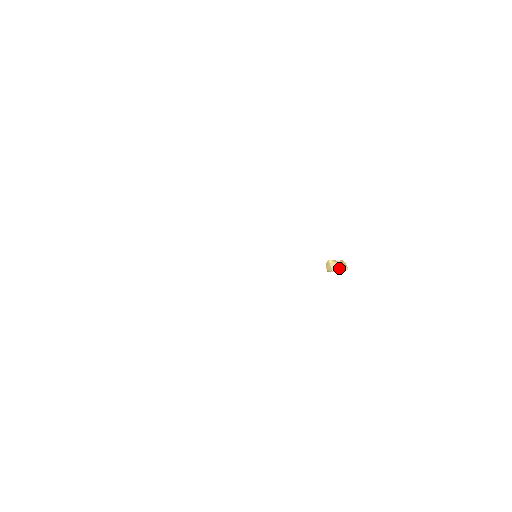
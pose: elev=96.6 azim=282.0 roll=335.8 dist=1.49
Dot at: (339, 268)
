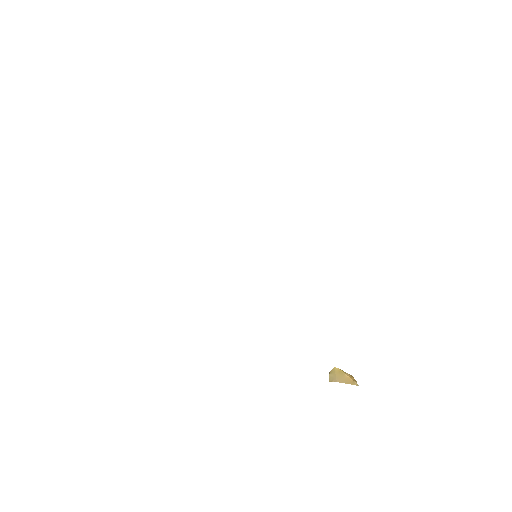
Dot at: (346, 380)
